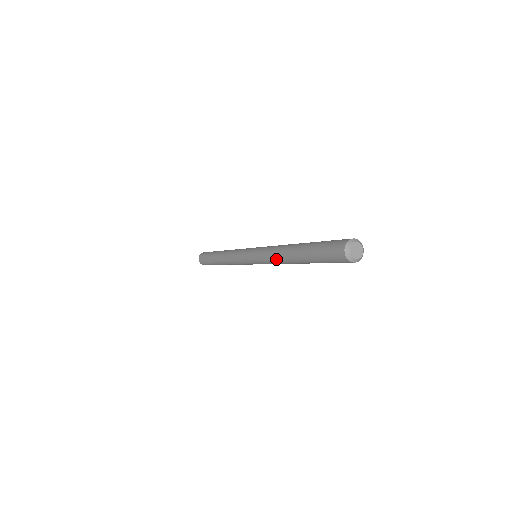
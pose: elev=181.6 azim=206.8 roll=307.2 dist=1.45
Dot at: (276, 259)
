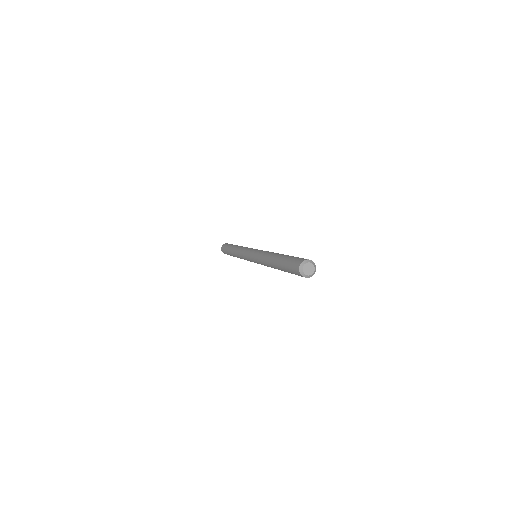
Dot at: (264, 261)
